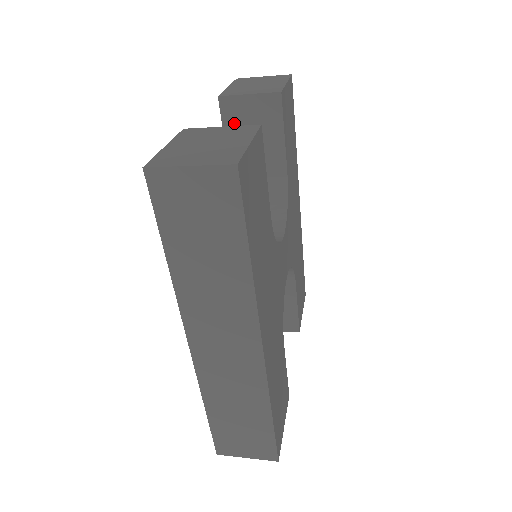
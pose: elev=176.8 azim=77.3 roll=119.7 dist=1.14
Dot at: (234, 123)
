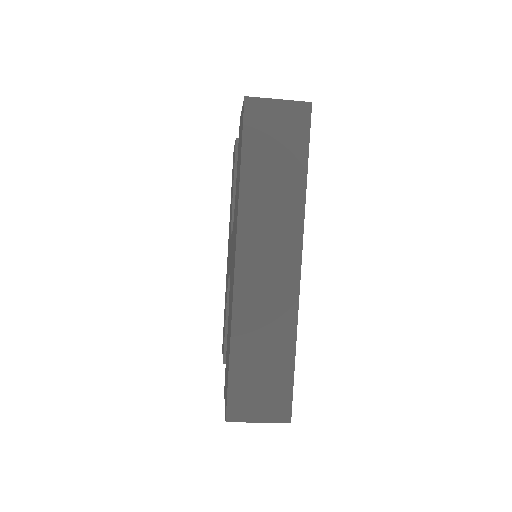
Dot at: occluded
